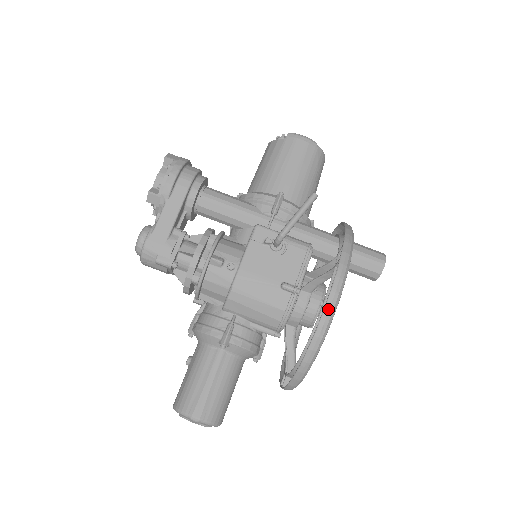
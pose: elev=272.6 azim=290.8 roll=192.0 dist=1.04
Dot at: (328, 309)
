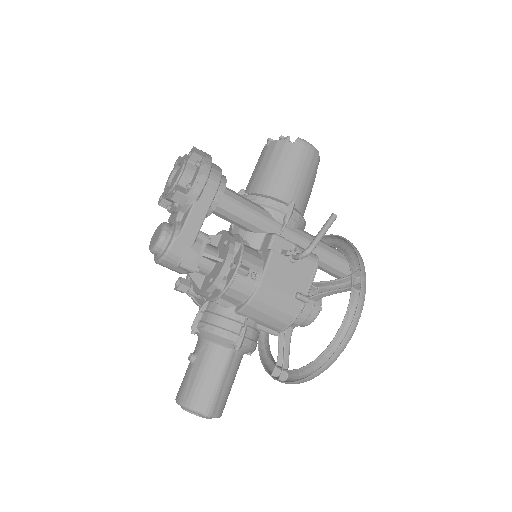
Dot at: (353, 328)
